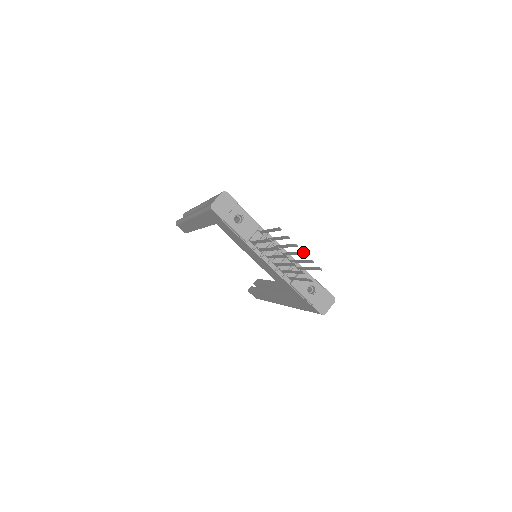
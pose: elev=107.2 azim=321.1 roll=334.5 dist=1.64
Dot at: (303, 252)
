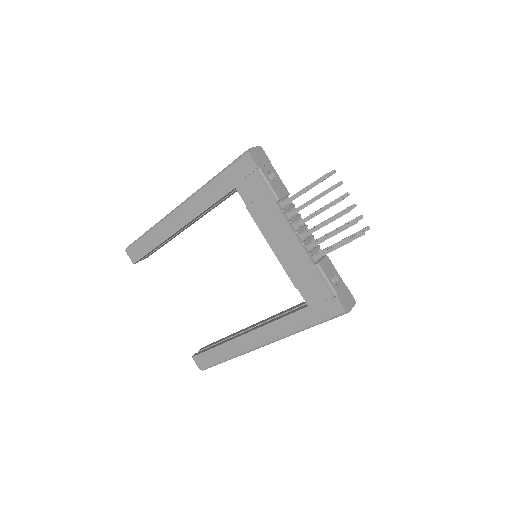
Dot at: occluded
